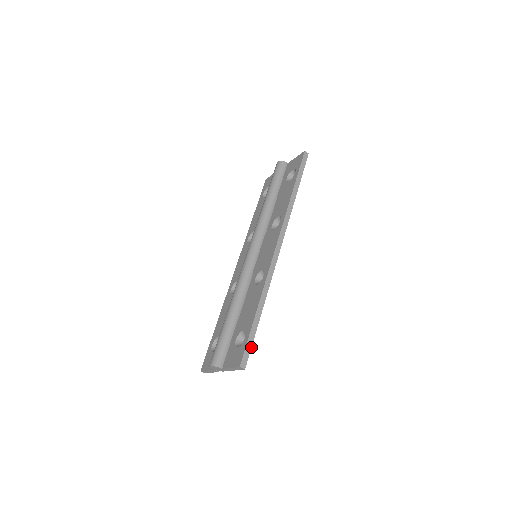
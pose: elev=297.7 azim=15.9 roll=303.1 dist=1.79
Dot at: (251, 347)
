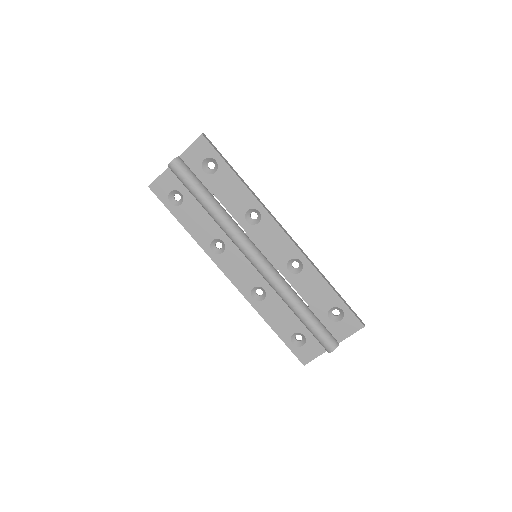
Dot at: (352, 310)
